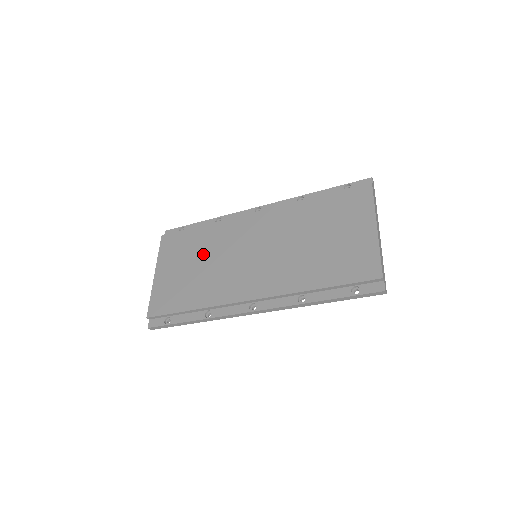
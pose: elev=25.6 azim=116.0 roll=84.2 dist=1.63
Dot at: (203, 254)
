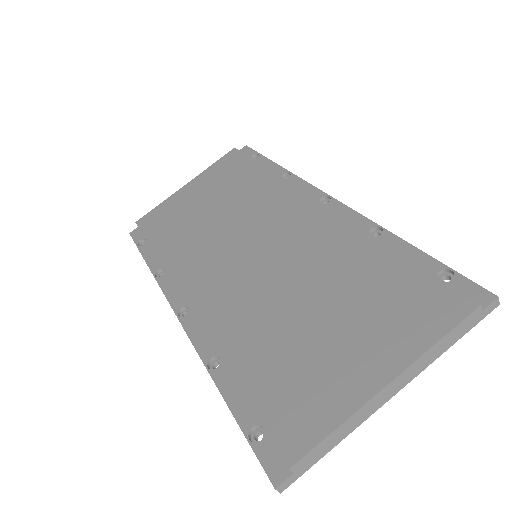
Dot at: (228, 202)
